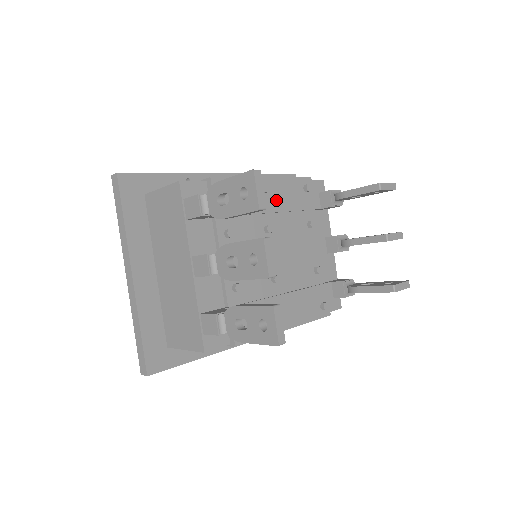
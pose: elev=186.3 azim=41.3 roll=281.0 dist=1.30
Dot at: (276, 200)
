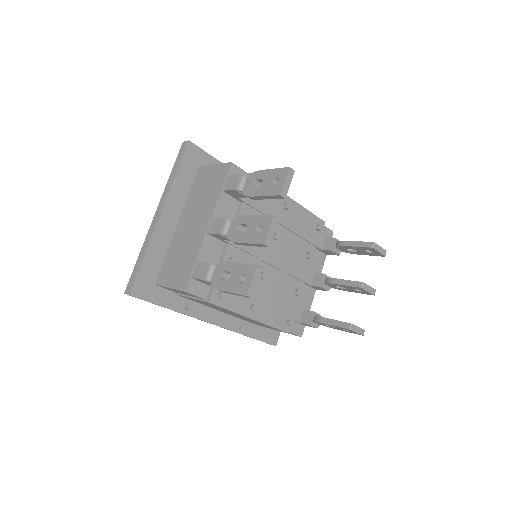
Dot at: (292, 220)
